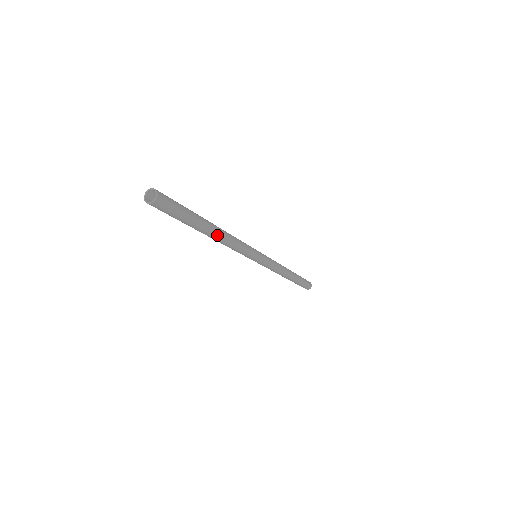
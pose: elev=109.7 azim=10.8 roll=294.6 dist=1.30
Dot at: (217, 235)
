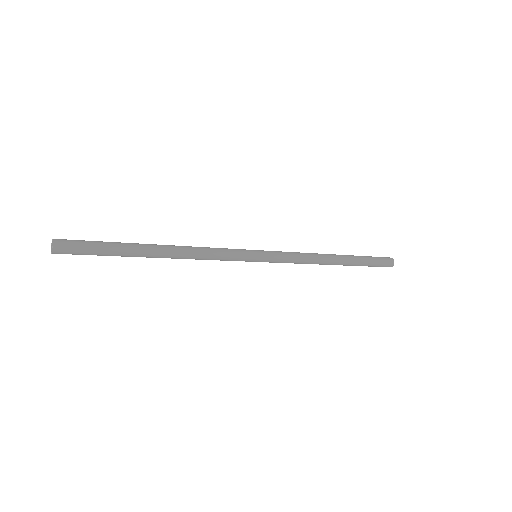
Dot at: (165, 257)
